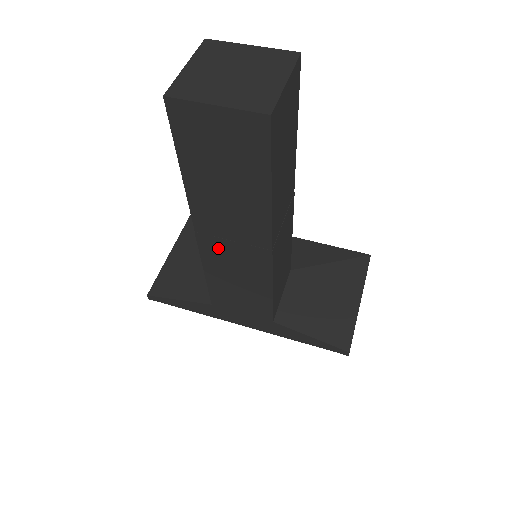
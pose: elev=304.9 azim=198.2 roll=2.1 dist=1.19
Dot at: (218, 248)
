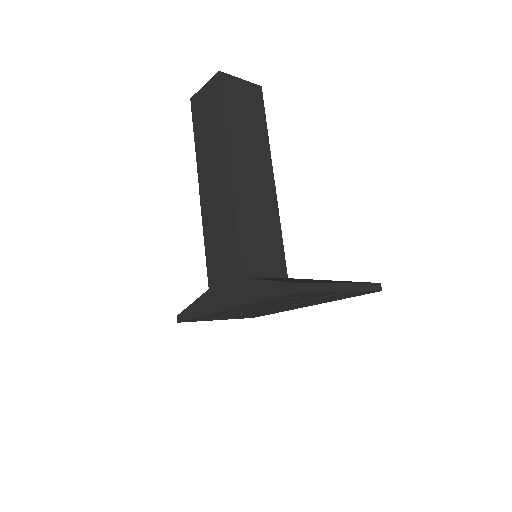
Dot at: (209, 198)
